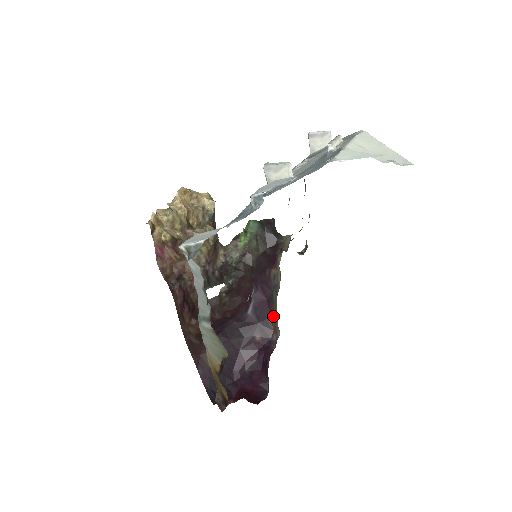
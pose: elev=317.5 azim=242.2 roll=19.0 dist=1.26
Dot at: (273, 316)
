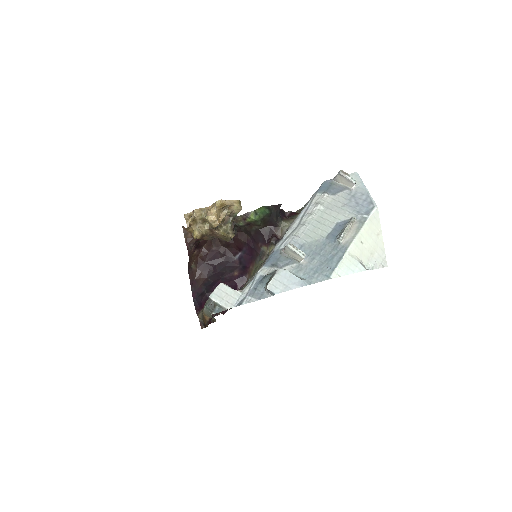
Dot at: (251, 268)
